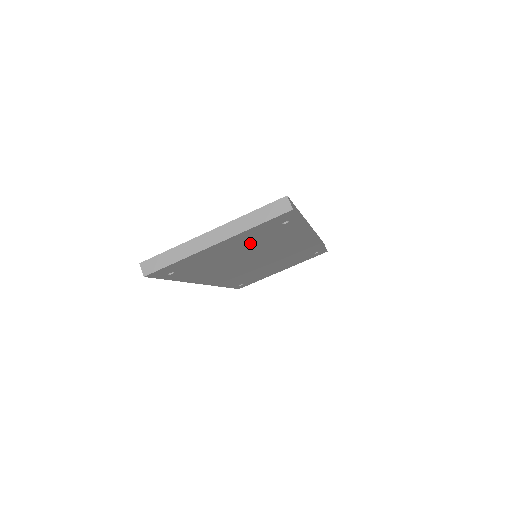
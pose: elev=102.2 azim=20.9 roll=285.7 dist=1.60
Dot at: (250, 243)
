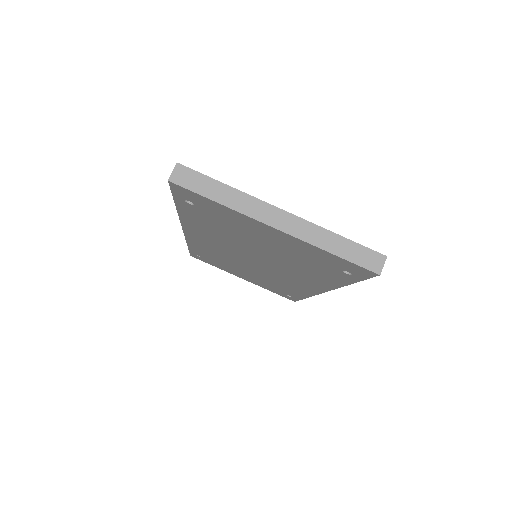
Dot at: (289, 253)
